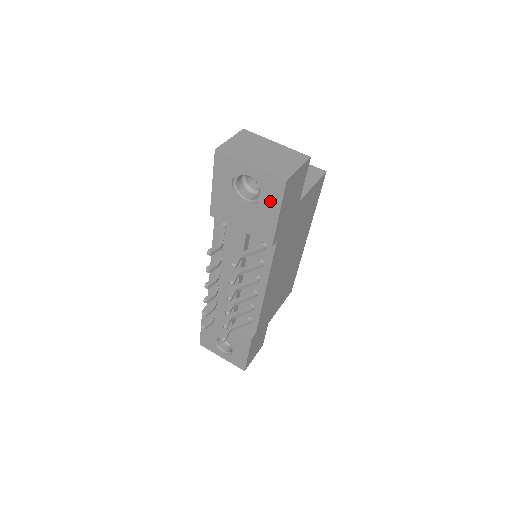
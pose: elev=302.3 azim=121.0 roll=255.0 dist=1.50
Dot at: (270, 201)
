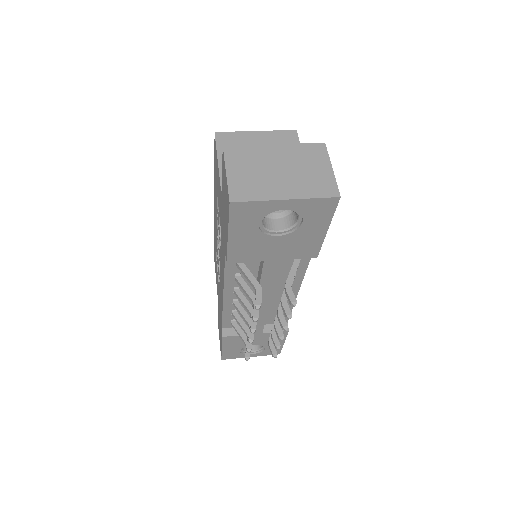
Dot at: (316, 222)
